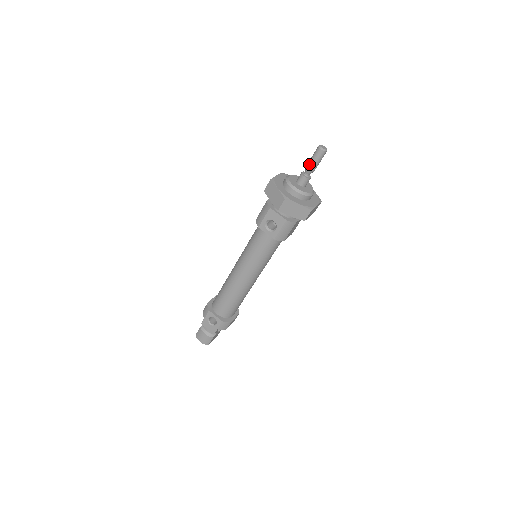
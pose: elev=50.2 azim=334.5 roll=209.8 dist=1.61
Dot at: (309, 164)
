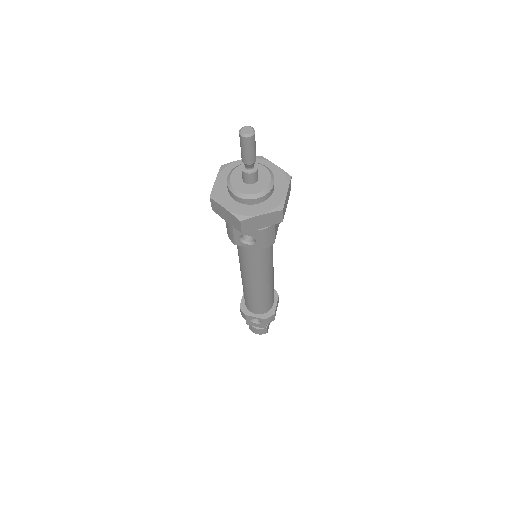
Dot at: (243, 158)
